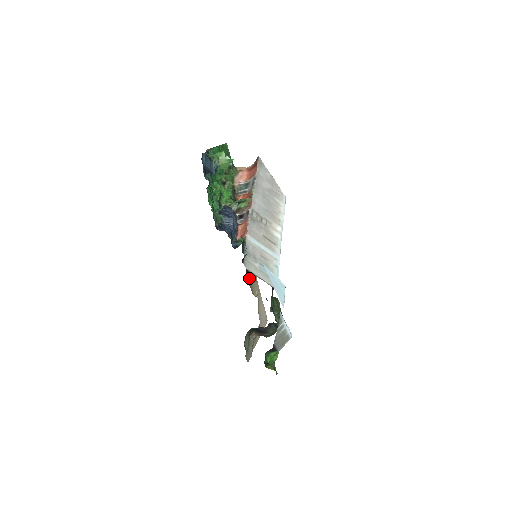
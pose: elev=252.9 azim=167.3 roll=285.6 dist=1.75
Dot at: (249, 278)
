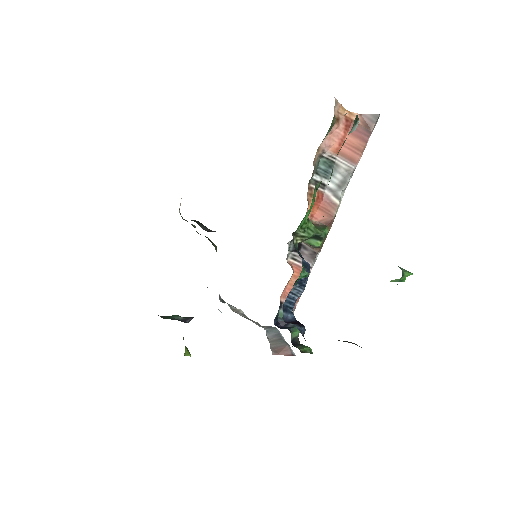
Dot at: occluded
